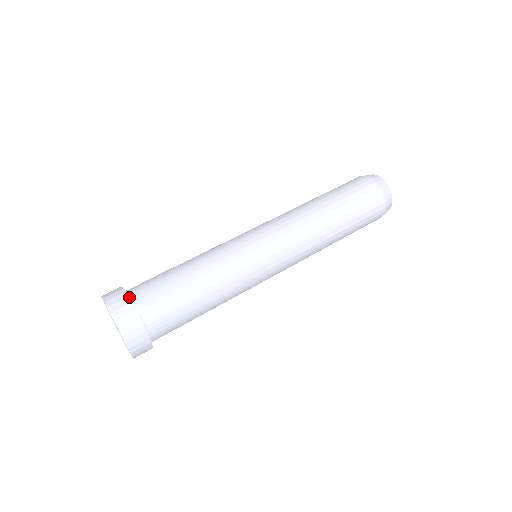
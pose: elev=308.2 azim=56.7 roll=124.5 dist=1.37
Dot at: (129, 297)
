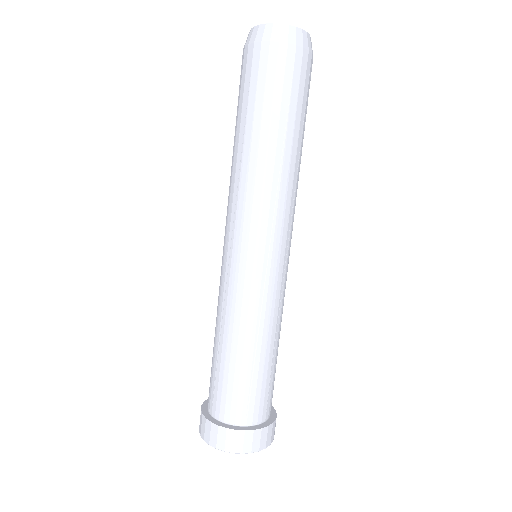
Dot at: (210, 413)
